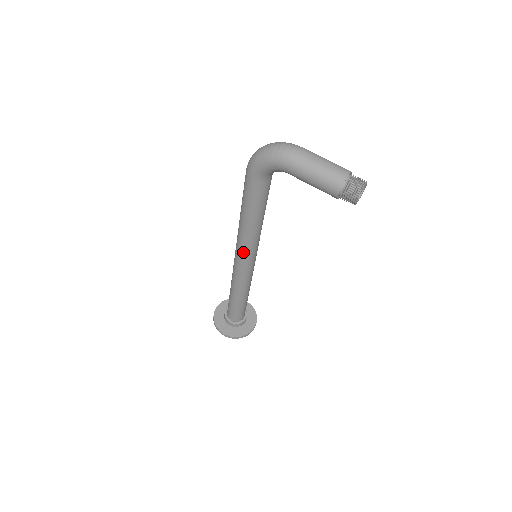
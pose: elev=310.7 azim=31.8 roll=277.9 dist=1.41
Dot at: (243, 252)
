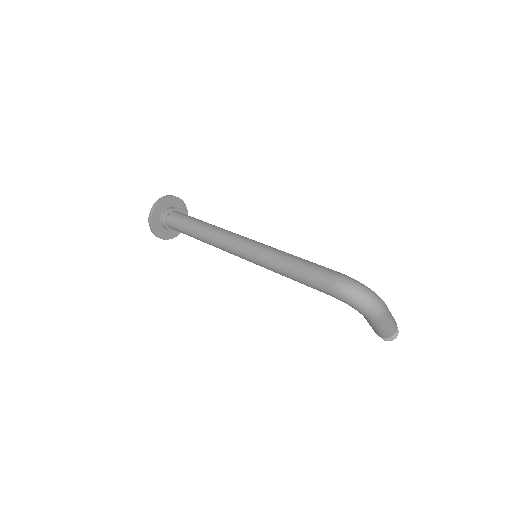
Dot at: occluded
